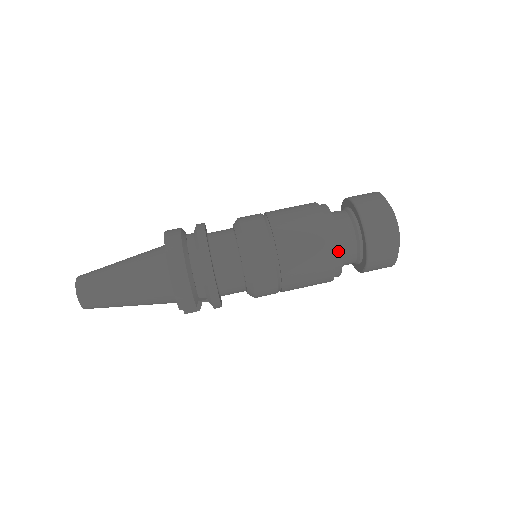
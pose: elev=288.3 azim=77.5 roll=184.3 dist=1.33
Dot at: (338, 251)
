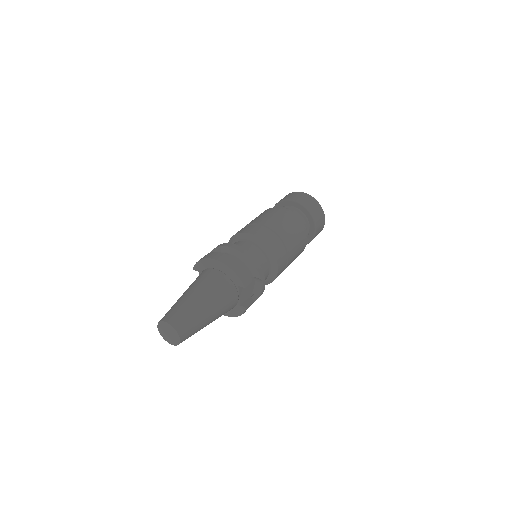
Dot at: (295, 215)
